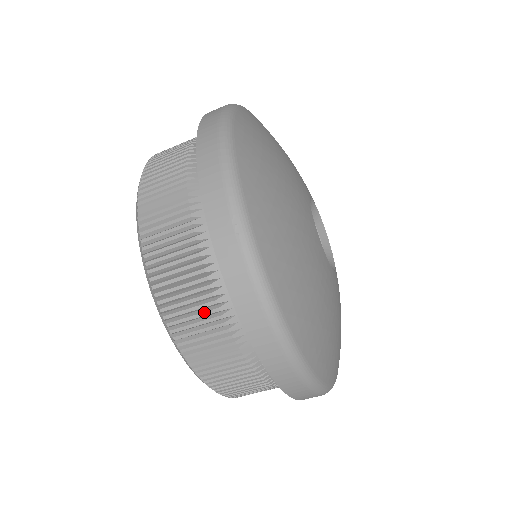
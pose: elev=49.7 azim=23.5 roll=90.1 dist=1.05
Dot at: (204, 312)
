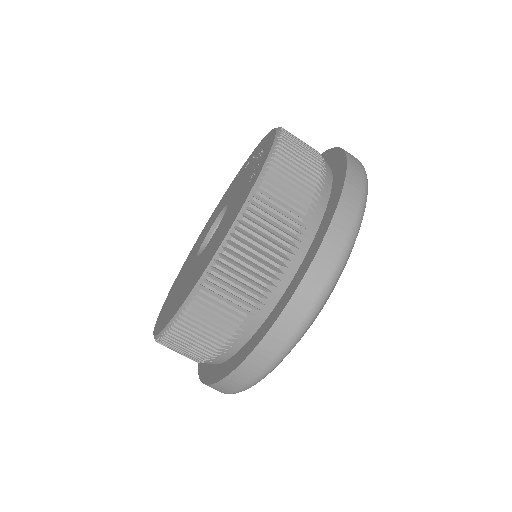
Dot at: (291, 212)
